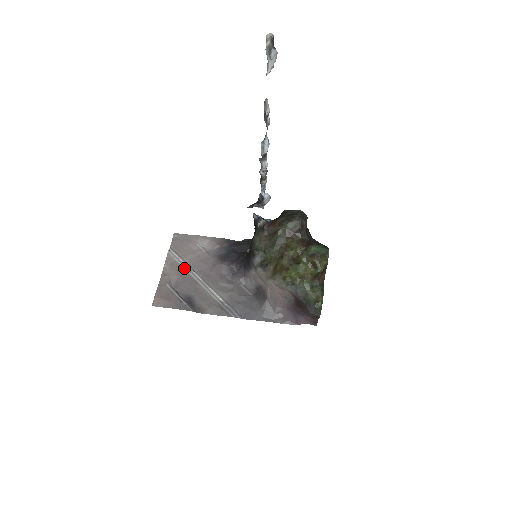
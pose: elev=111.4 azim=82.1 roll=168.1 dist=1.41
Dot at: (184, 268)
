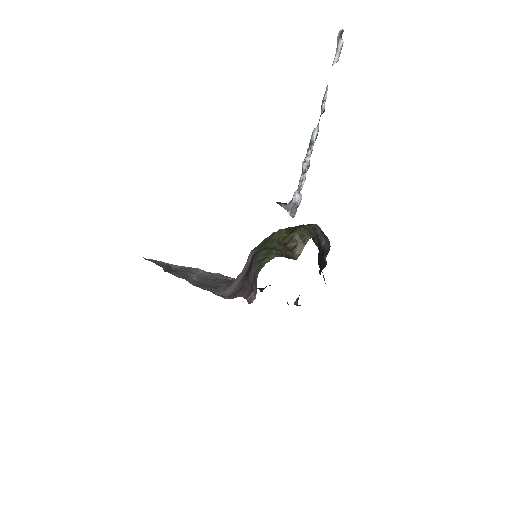
Dot at: (196, 270)
